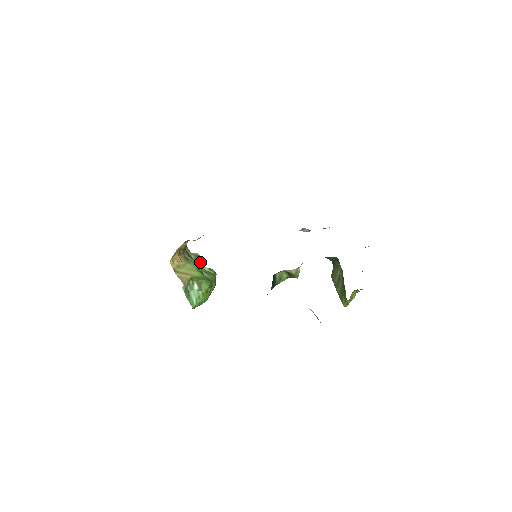
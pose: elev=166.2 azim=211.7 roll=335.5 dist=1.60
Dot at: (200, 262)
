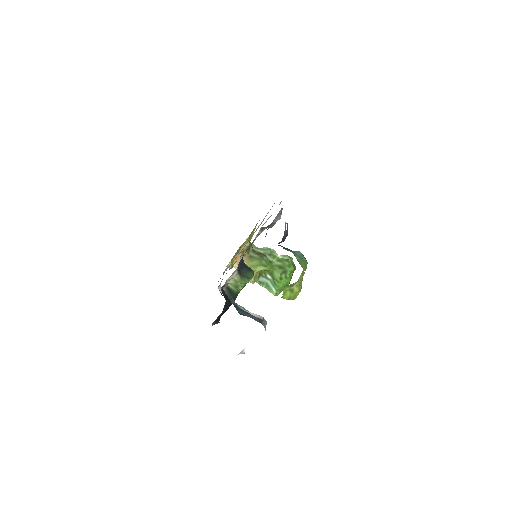
Dot at: (270, 254)
